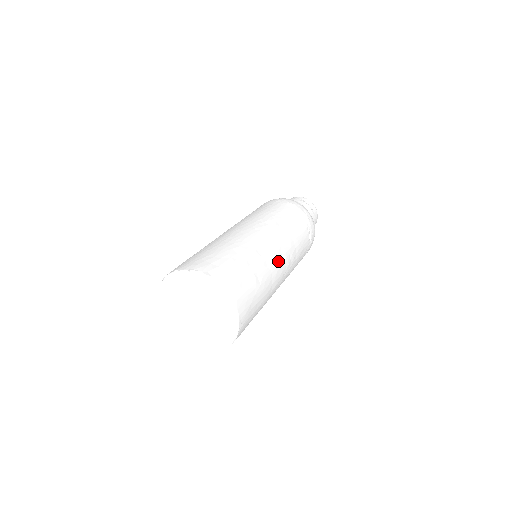
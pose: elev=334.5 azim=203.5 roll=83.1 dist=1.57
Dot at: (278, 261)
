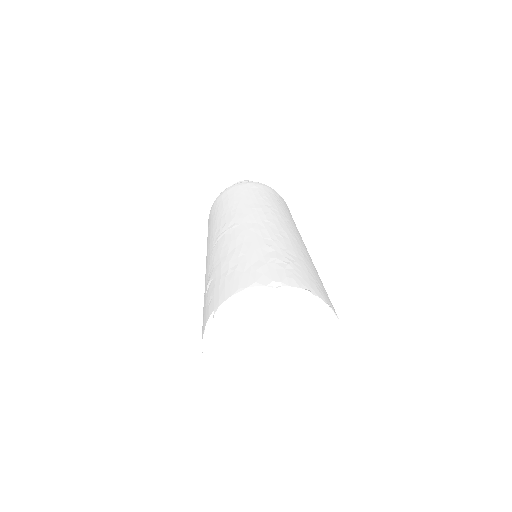
Dot at: occluded
